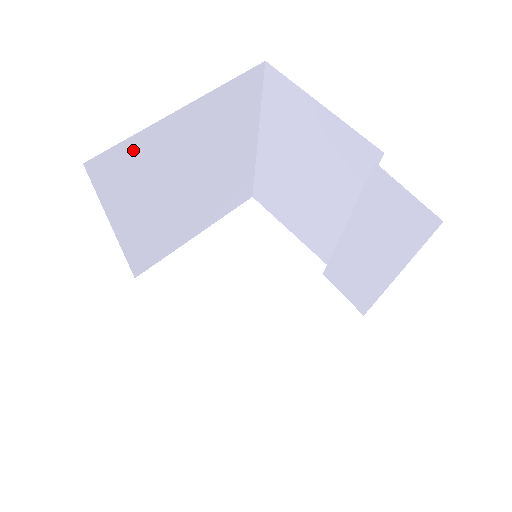
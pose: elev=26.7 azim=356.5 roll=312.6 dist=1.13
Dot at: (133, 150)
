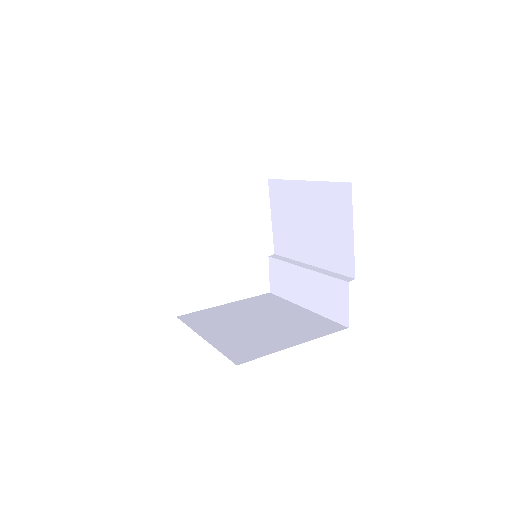
Dot at: occluded
